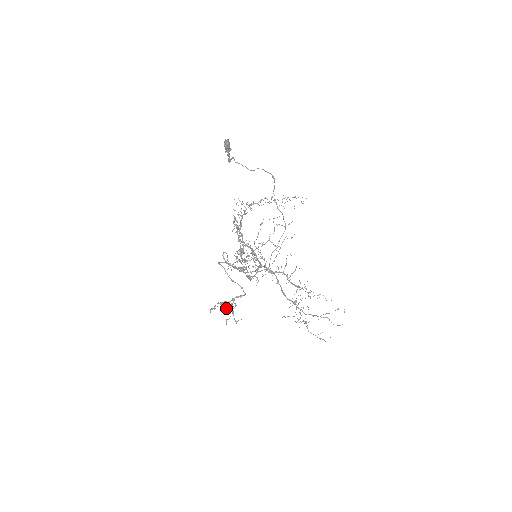
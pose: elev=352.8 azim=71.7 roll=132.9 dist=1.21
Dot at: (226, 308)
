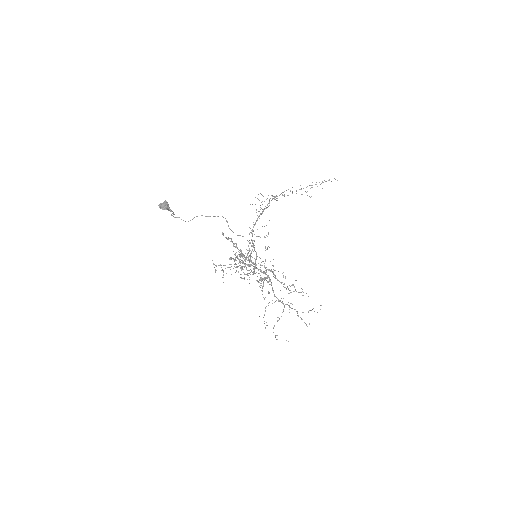
Dot at: (259, 286)
